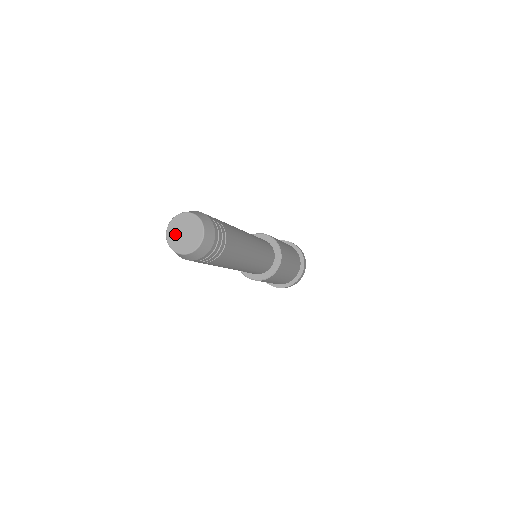
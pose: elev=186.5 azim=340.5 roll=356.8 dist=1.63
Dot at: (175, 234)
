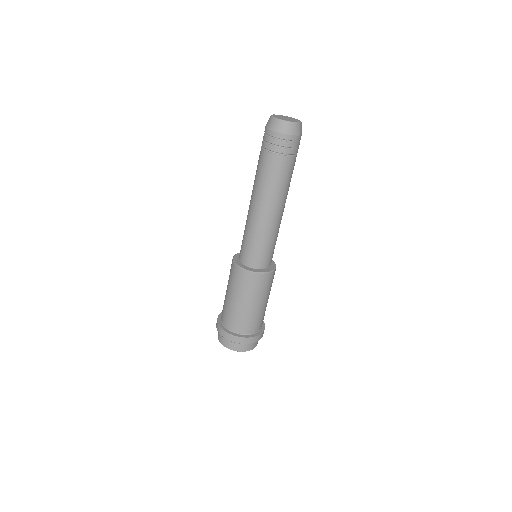
Dot at: (282, 118)
